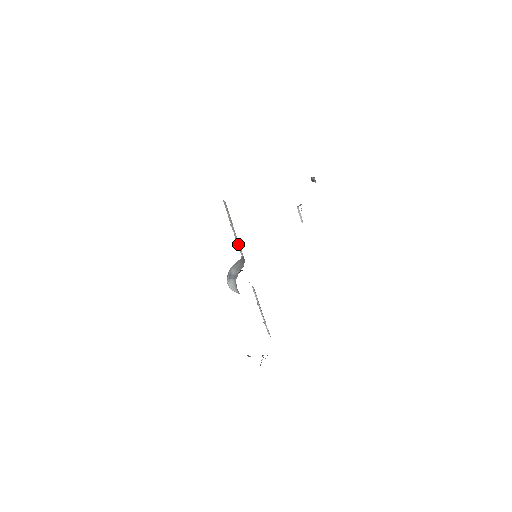
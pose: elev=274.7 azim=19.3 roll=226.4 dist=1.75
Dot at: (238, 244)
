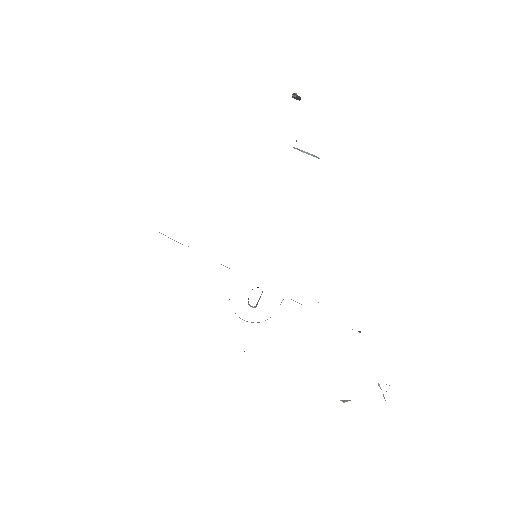
Dot at: occluded
